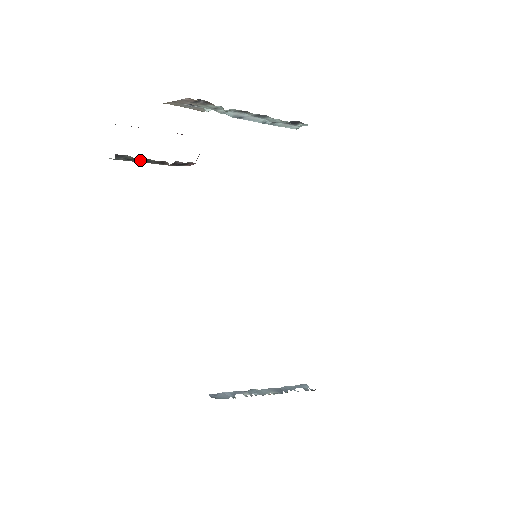
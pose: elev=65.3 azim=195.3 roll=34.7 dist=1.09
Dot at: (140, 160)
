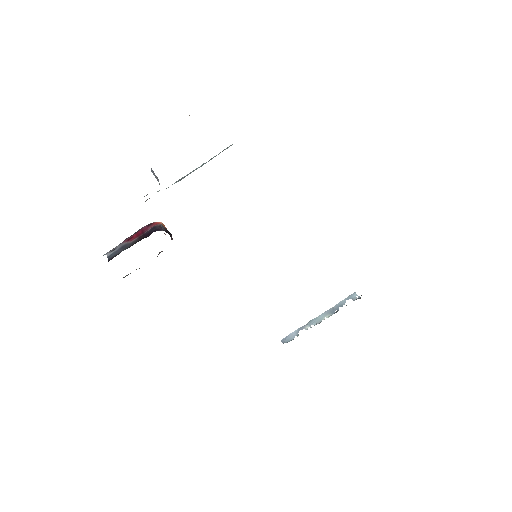
Dot at: occluded
